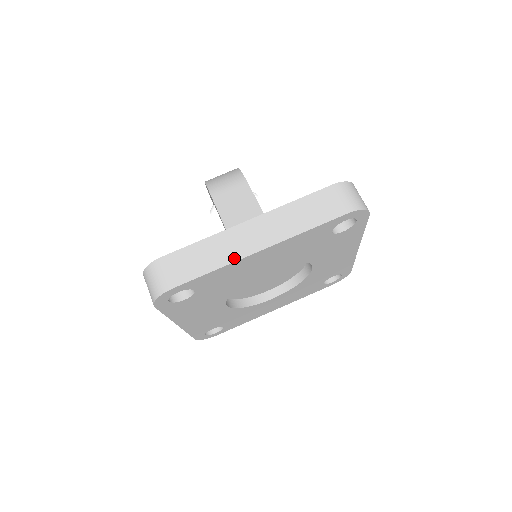
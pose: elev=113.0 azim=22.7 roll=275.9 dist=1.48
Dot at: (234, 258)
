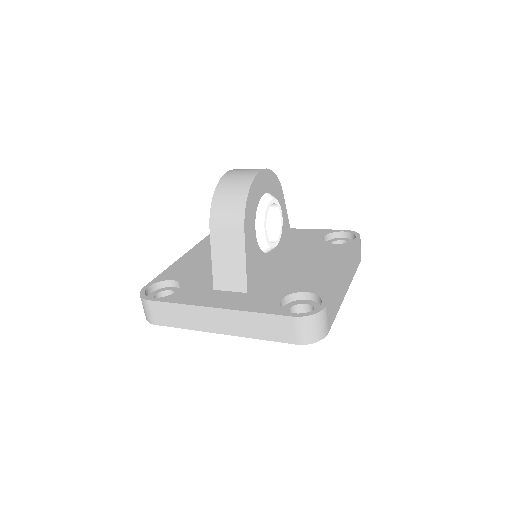
Dot at: (199, 328)
